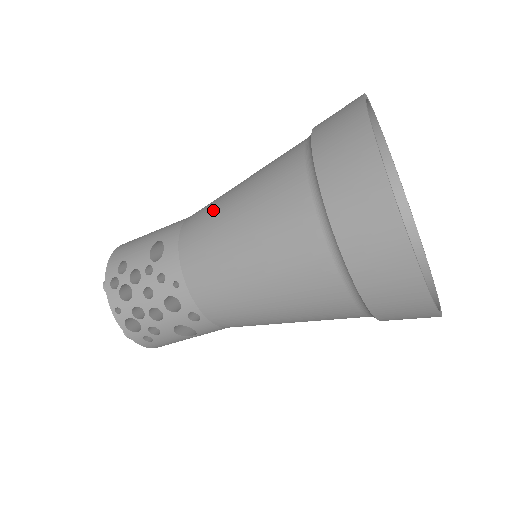
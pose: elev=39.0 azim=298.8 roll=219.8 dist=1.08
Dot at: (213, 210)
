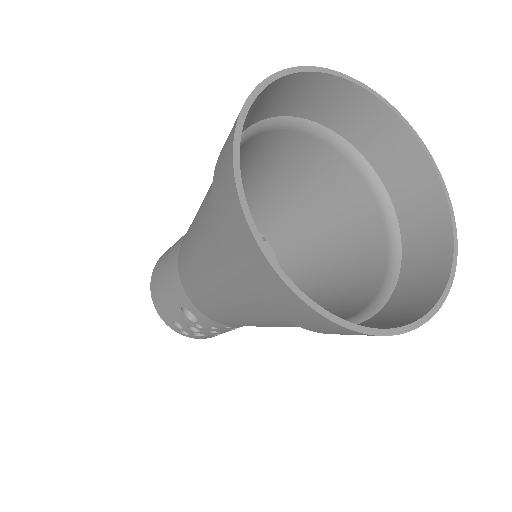
Dot at: (201, 295)
